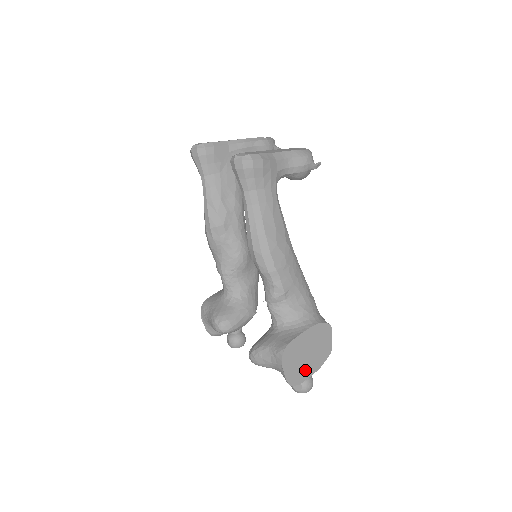
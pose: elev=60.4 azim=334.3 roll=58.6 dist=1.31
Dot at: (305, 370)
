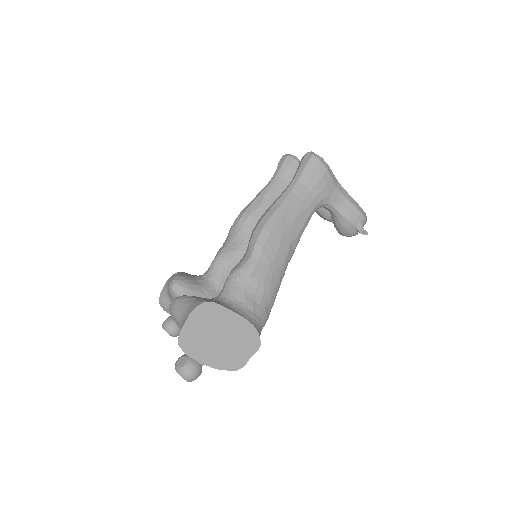
Dot at: (203, 349)
